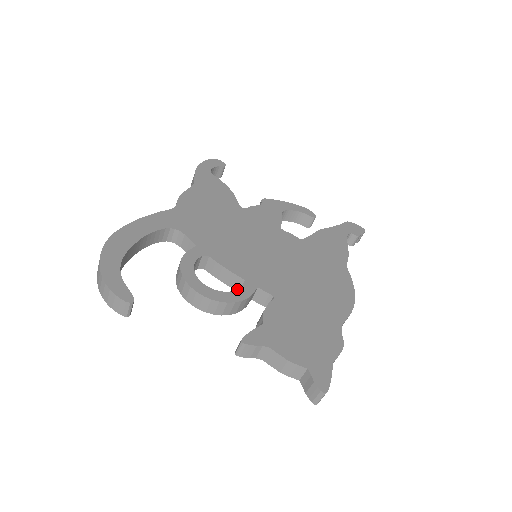
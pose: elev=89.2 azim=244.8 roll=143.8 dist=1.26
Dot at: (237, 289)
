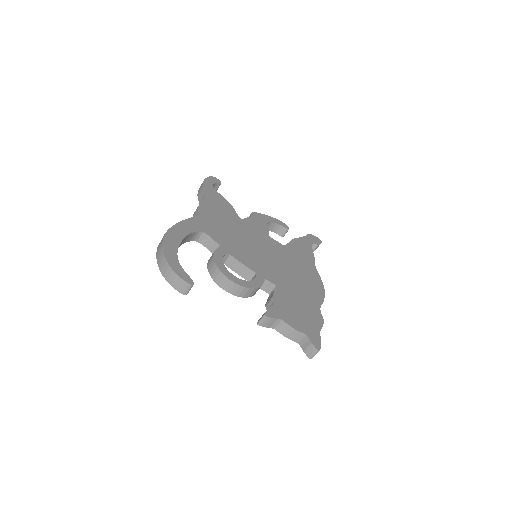
Dot at: (253, 279)
